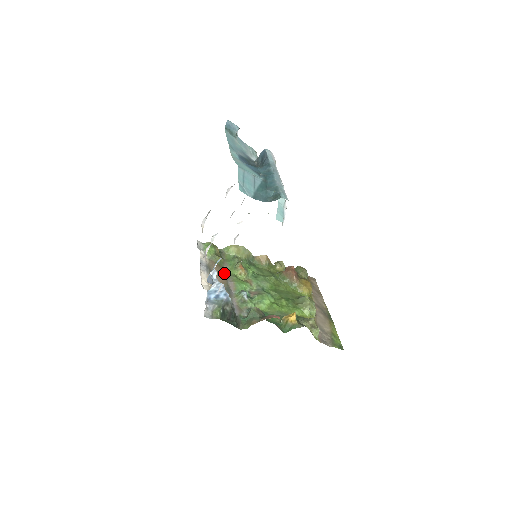
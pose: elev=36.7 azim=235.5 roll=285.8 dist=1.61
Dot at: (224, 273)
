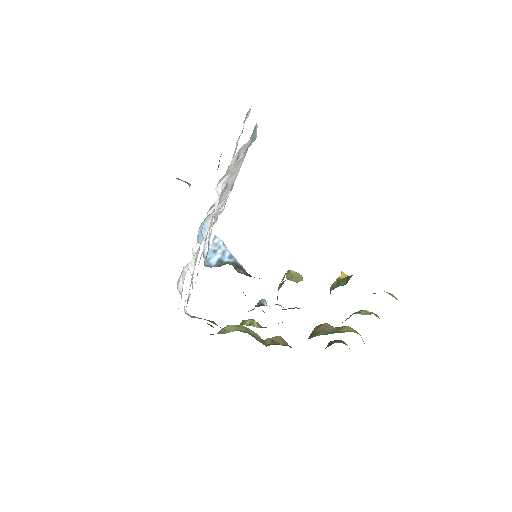
Dot at: occluded
